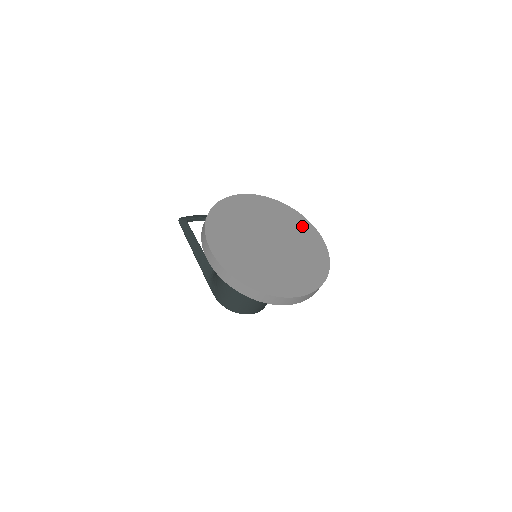
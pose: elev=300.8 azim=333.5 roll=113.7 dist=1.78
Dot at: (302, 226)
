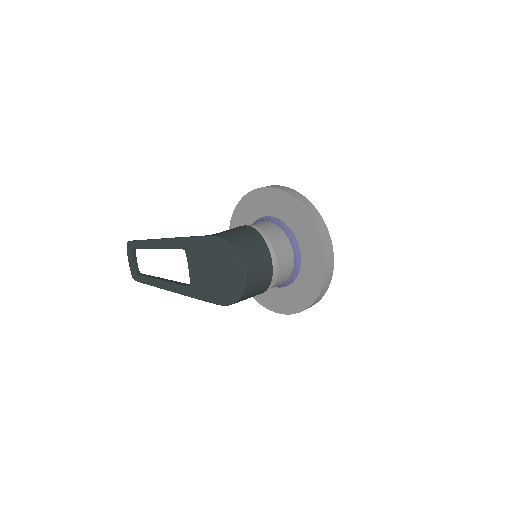
Dot at: occluded
